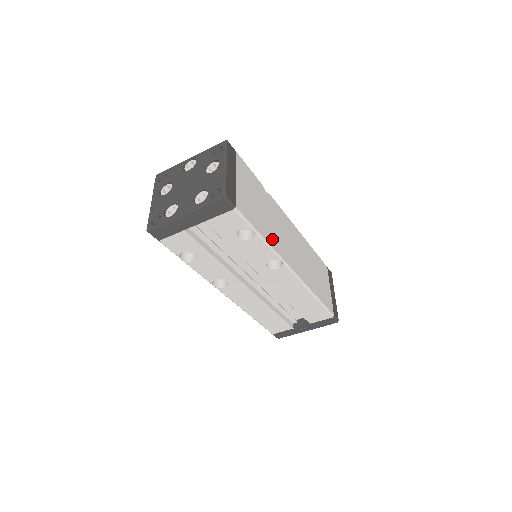
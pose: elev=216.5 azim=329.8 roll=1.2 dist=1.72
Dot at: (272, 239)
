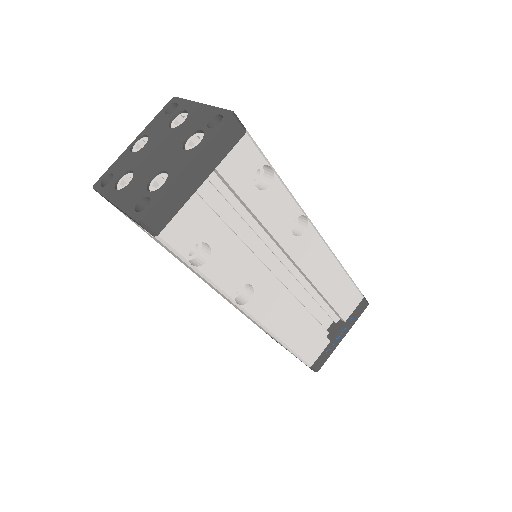
Dot at: occluded
